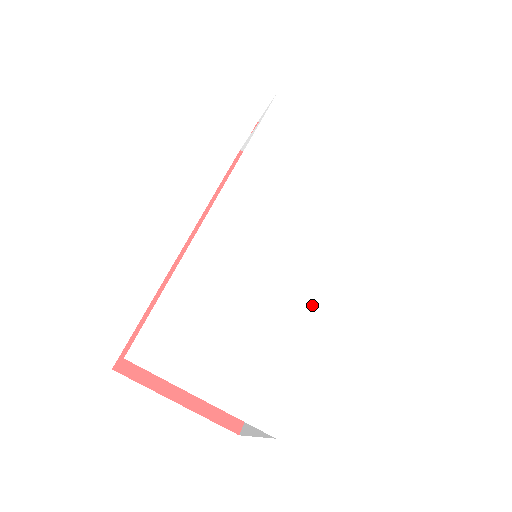
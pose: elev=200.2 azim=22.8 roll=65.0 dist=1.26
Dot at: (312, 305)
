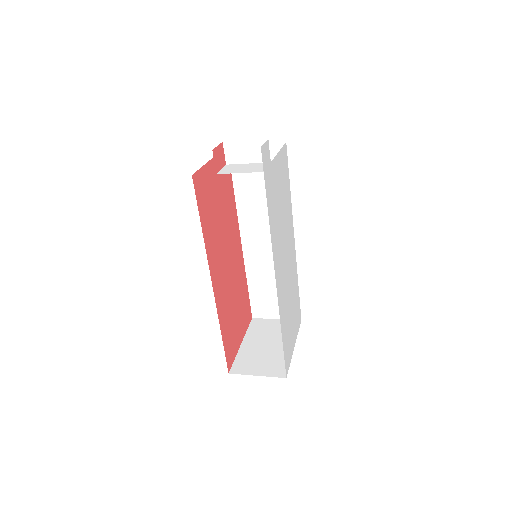
Dot at: occluded
